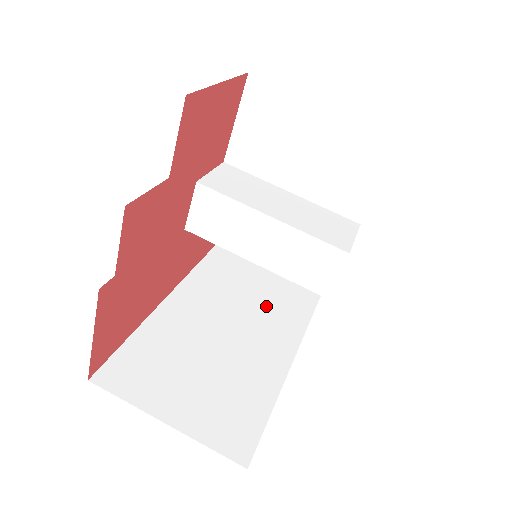
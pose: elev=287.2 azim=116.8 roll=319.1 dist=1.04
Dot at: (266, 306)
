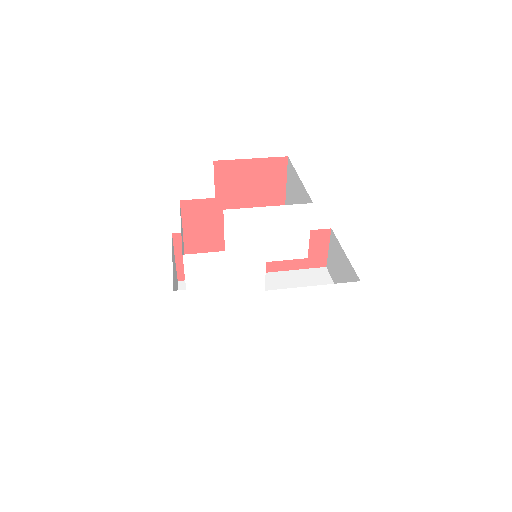
Dot at: occluded
